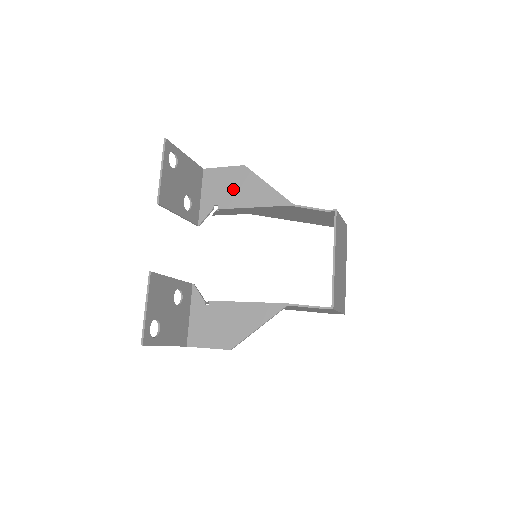
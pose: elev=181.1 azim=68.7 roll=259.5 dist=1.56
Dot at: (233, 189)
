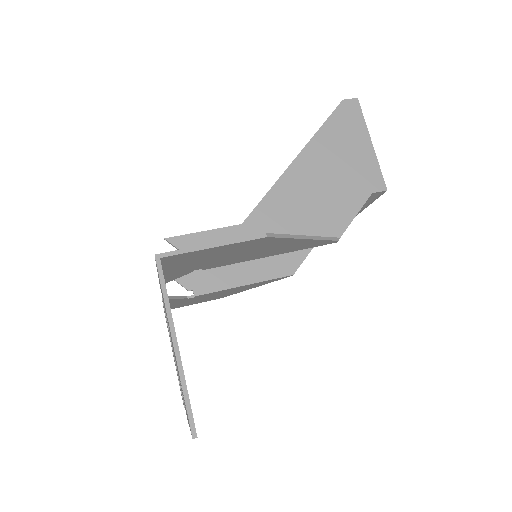
Dot at: (236, 256)
